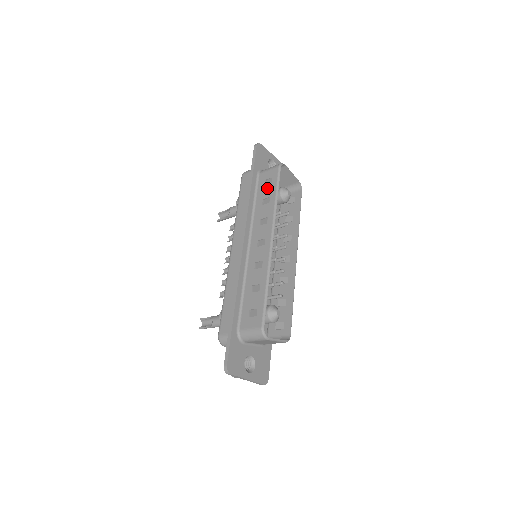
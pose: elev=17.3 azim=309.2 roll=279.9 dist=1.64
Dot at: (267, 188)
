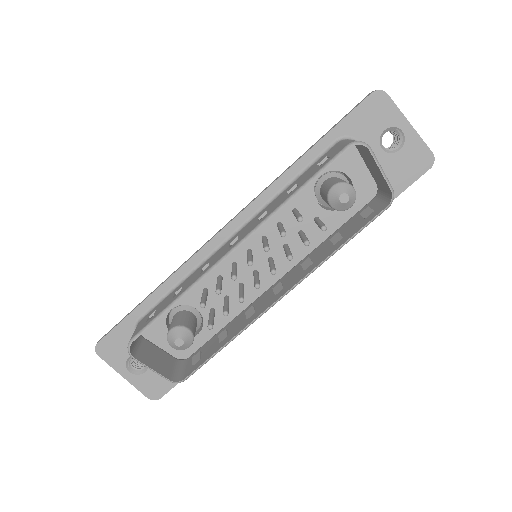
Dot at: (312, 170)
